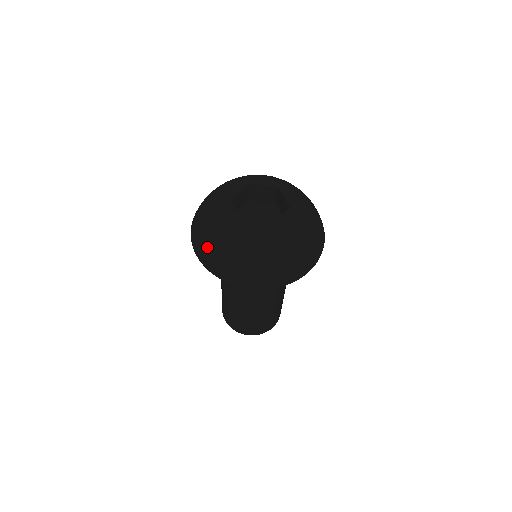
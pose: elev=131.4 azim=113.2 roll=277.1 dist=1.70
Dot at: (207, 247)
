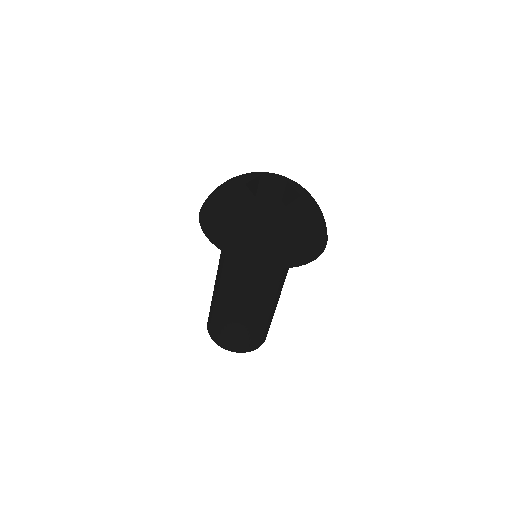
Dot at: (220, 223)
